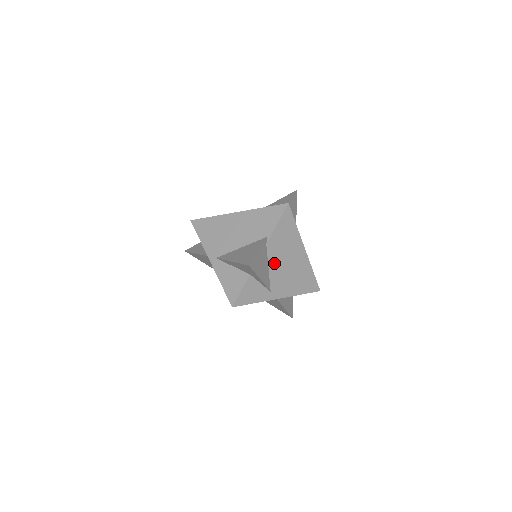
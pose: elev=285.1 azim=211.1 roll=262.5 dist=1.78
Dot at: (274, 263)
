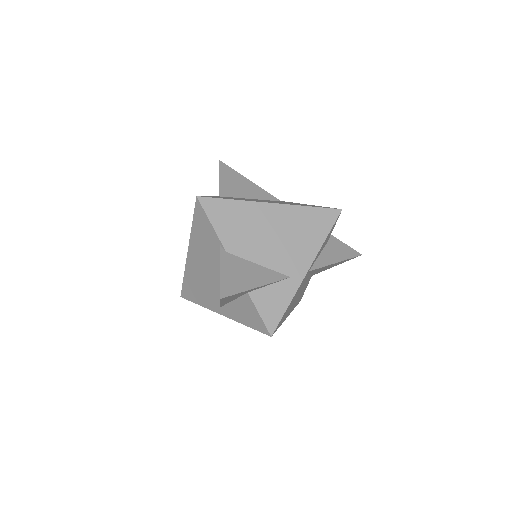
Dot at: (258, 254)
